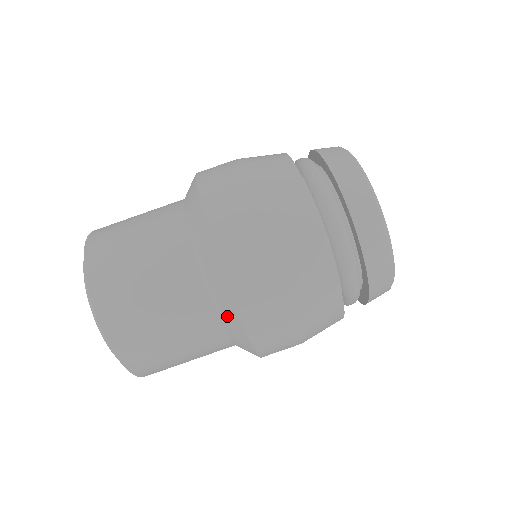
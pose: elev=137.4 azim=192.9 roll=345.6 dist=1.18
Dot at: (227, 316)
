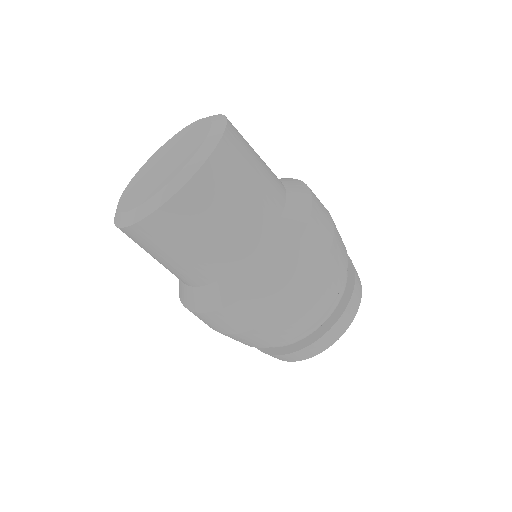
Dot at: (295, 213)
